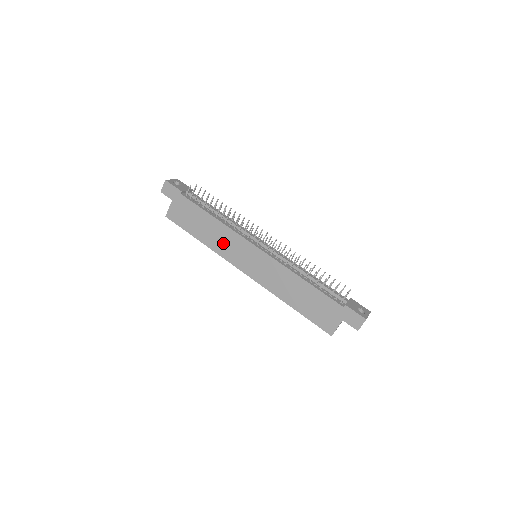
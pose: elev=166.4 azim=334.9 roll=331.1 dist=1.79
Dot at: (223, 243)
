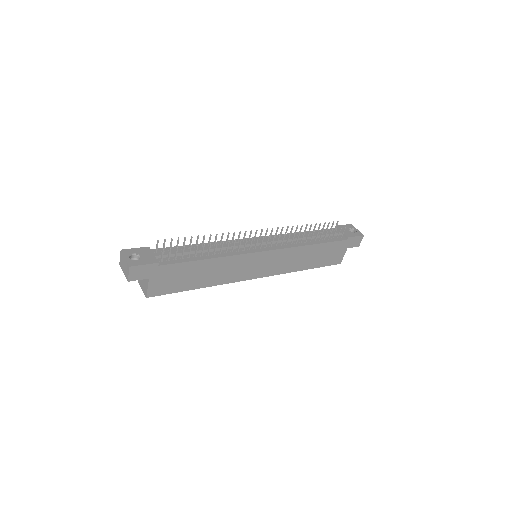
Dot at: (228, 272)
